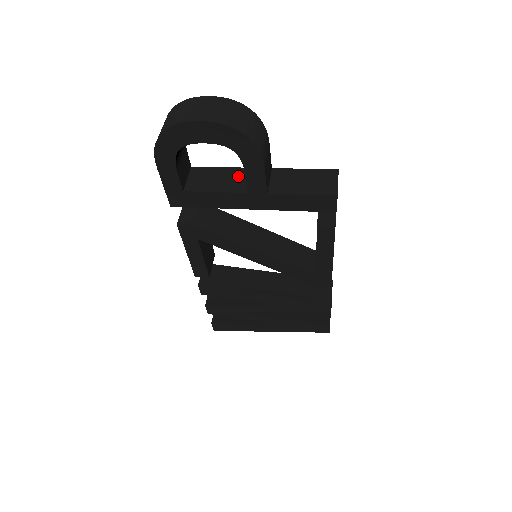
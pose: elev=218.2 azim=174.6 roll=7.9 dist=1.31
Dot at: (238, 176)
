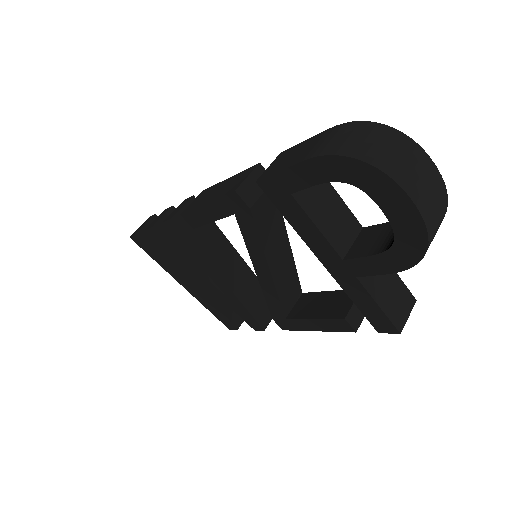
Dot at: (347, 226)
